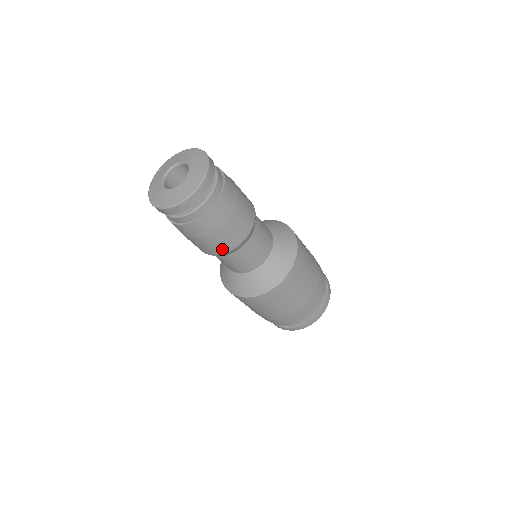
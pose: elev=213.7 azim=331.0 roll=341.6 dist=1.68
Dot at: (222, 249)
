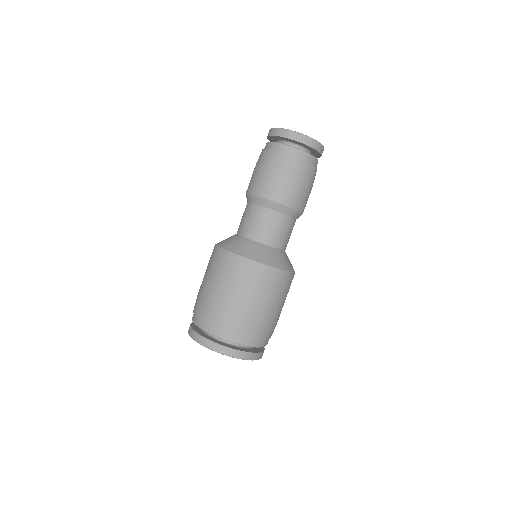
Dot at: (287, 199)
